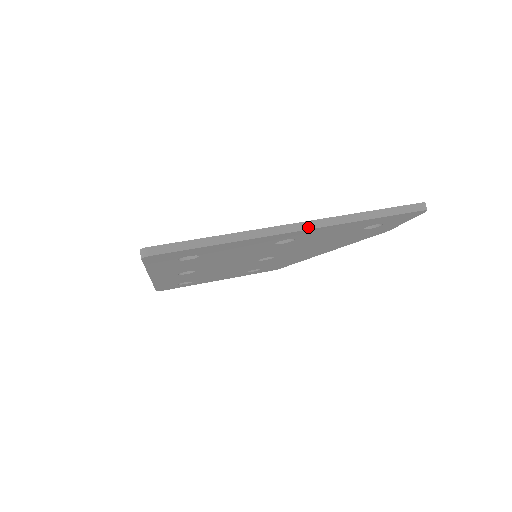
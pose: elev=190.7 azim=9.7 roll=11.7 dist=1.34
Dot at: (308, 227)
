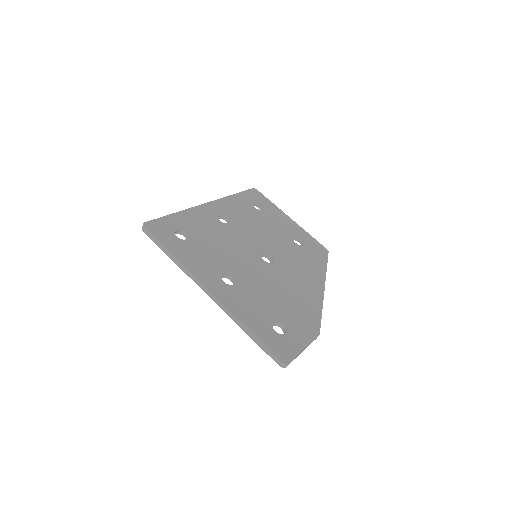
Dot at: (214, 300)
